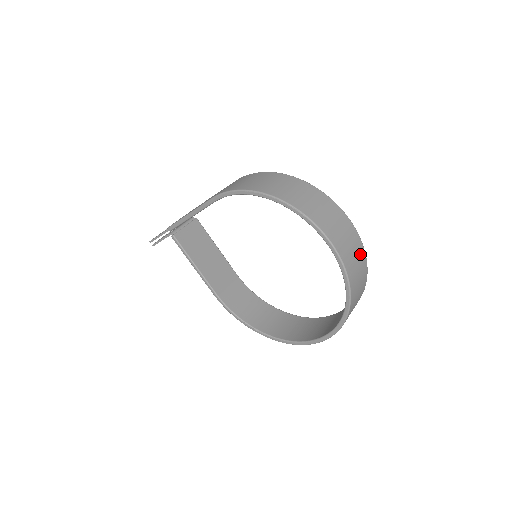
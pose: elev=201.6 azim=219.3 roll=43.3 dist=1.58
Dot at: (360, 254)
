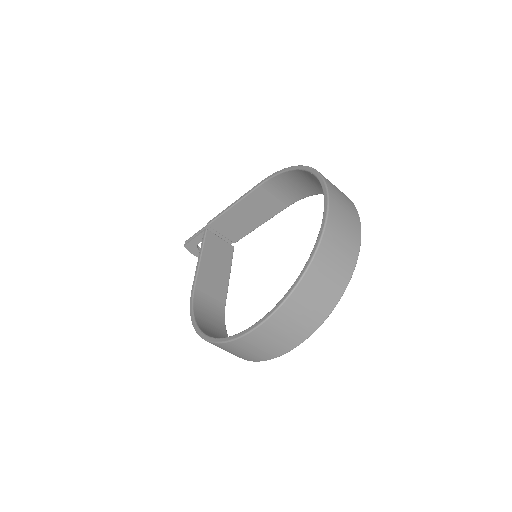
Dot at: (351, 246)
